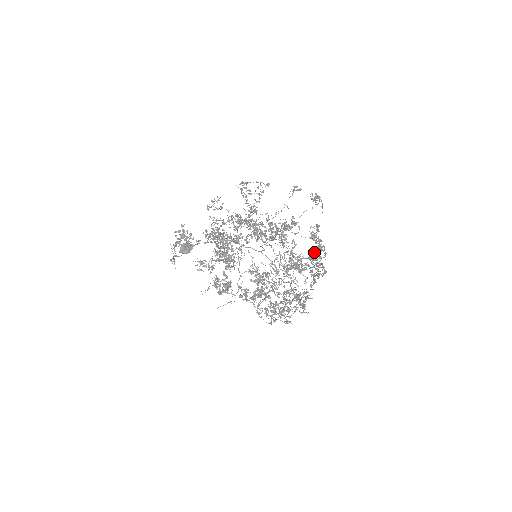
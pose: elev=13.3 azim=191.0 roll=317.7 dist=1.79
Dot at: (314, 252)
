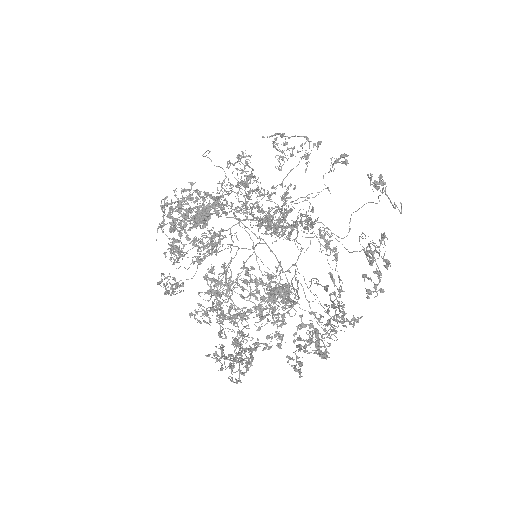
Dot at: (369, 278)
